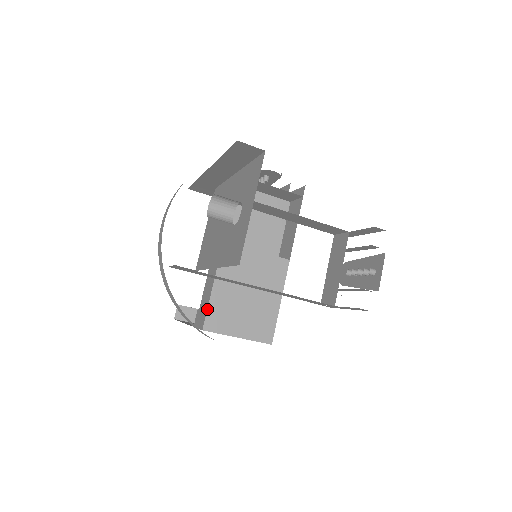
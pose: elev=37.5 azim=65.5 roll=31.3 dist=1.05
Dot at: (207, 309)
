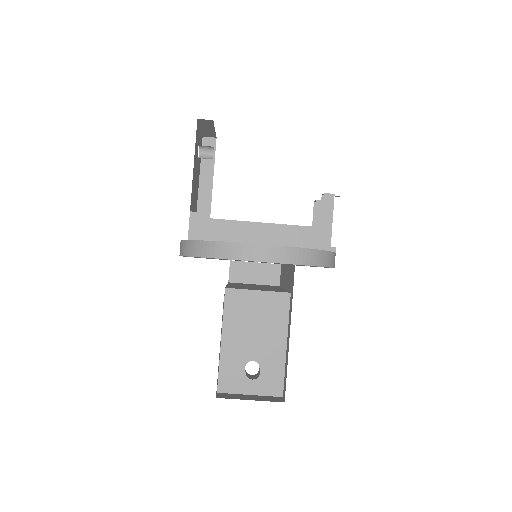
Dot at: occluded
